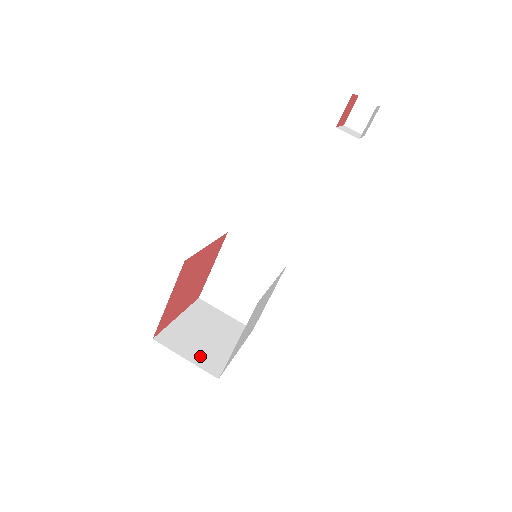
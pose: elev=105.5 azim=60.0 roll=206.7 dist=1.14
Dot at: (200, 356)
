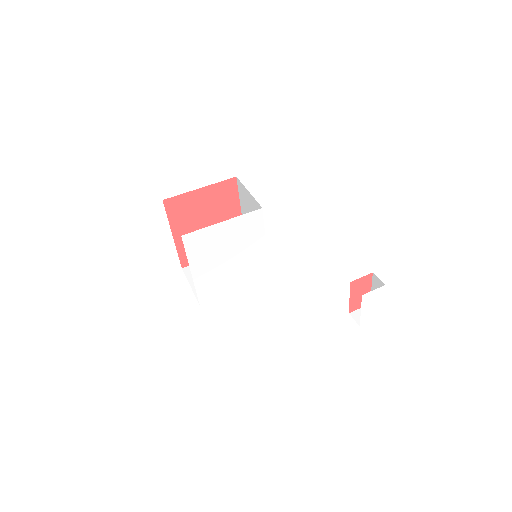
Dot at: occluded
